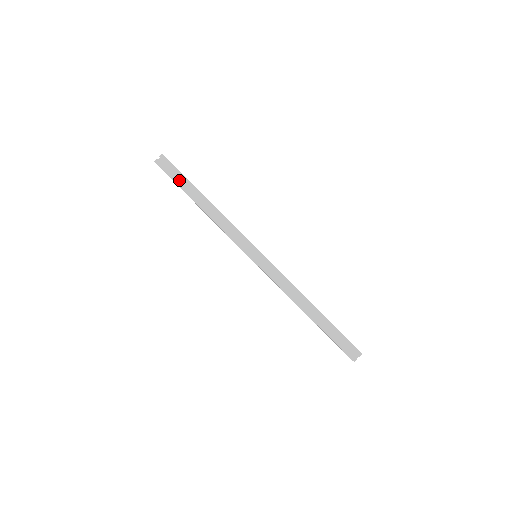
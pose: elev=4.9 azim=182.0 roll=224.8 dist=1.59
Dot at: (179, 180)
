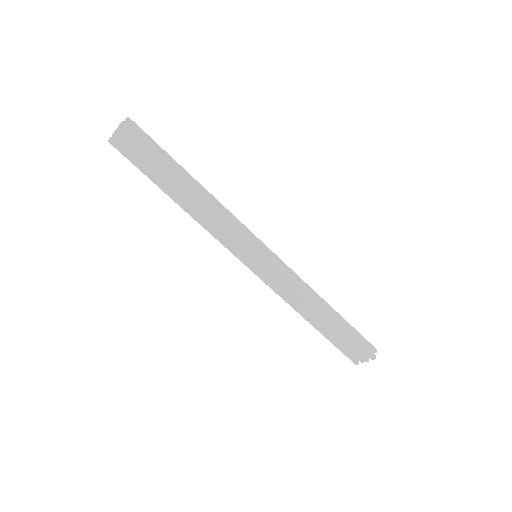
Dot at: (155, 155)
